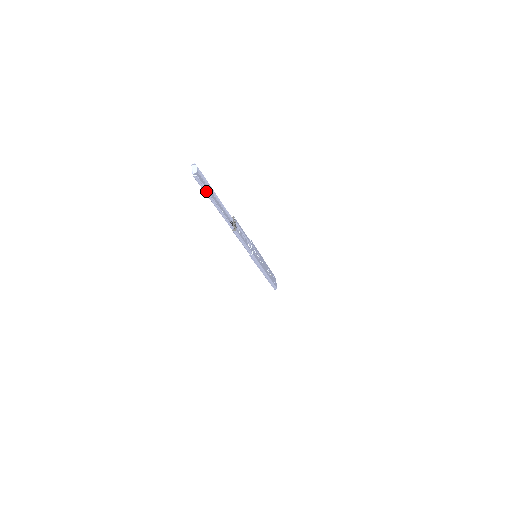
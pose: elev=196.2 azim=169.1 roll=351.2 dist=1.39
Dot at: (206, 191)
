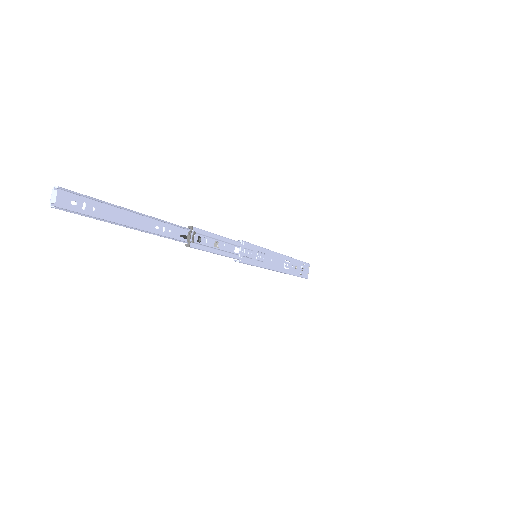
Dot at: (95, 218)
